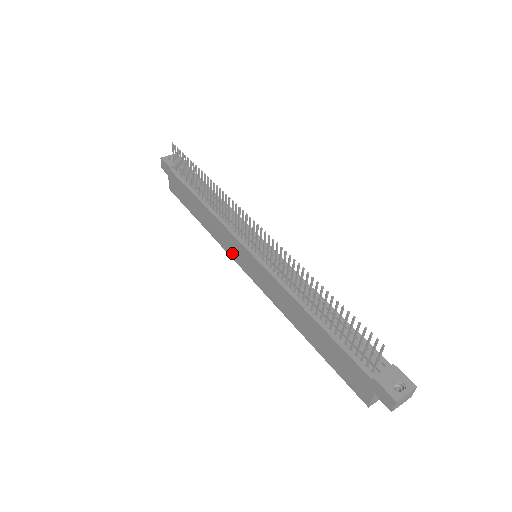
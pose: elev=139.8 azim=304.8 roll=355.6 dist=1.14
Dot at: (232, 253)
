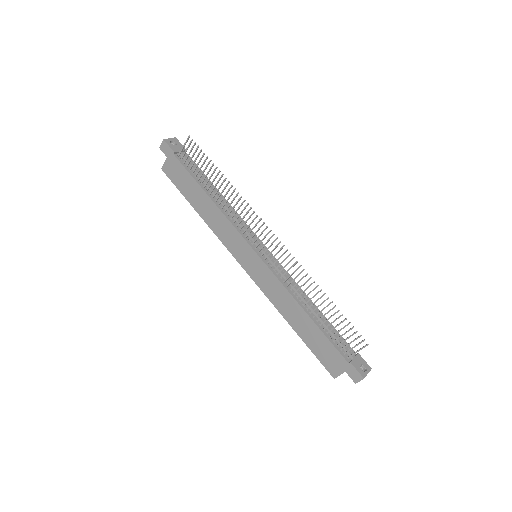
Dot at: (232, 248)
